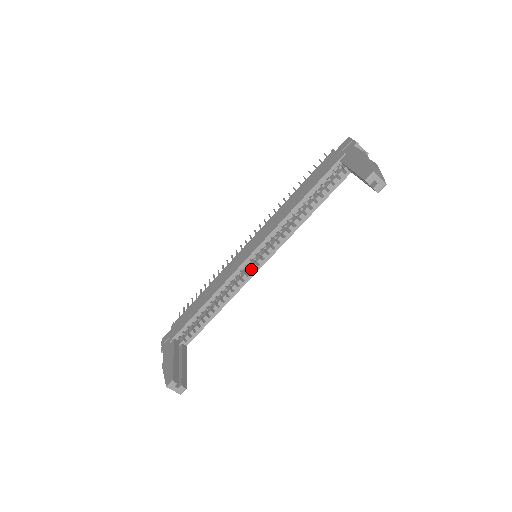
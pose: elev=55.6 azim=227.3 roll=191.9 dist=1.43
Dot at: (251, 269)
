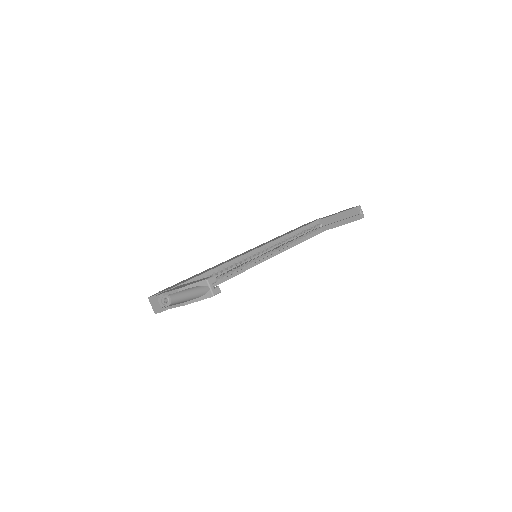
Dot at: (252, 262)
